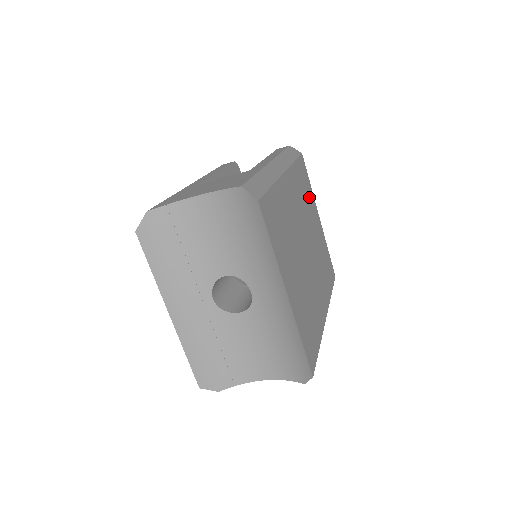
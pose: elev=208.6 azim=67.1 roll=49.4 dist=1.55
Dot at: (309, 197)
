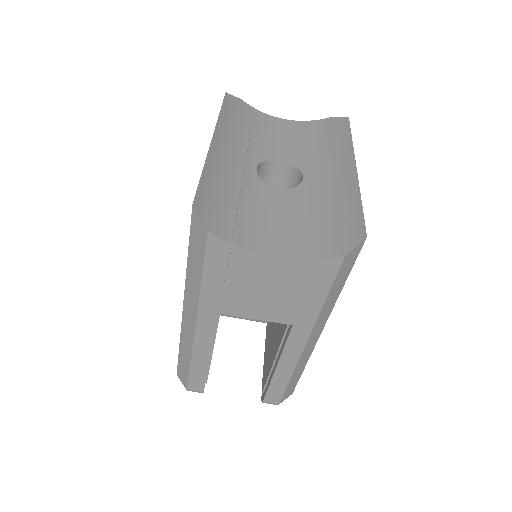
Dot at: occluded
